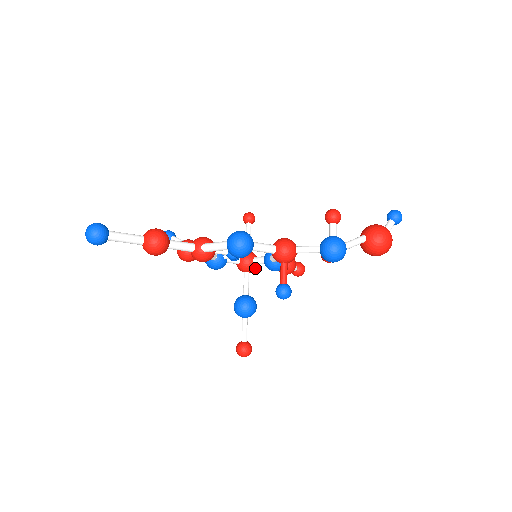
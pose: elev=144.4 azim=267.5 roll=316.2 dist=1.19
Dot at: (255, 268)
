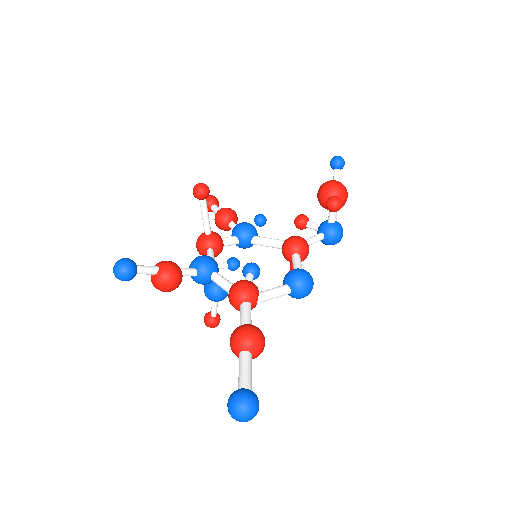
Dot at: occluded
